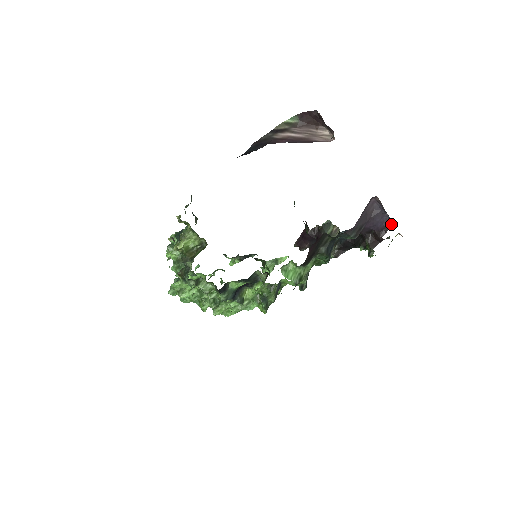
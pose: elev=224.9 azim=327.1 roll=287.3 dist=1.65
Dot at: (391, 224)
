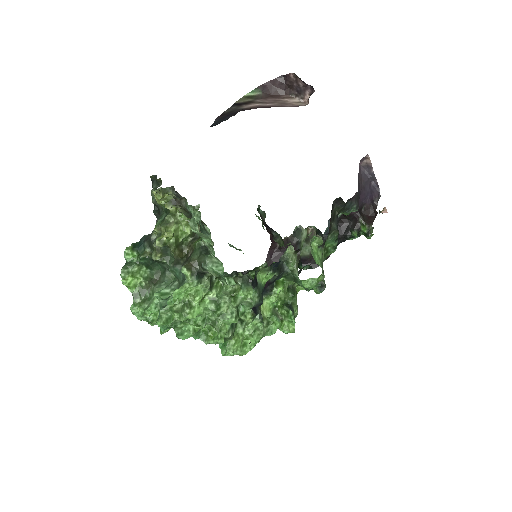
Dot at: (379, 194)
